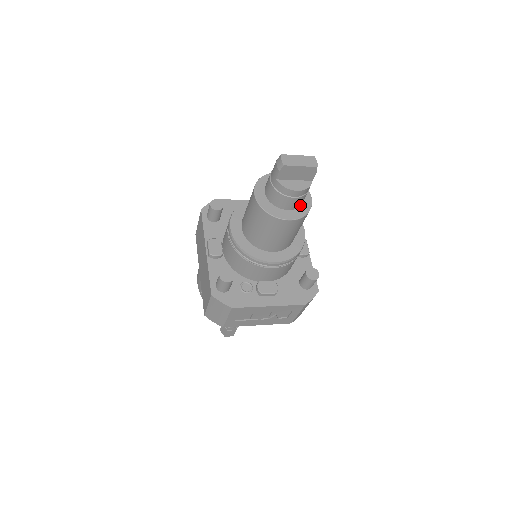
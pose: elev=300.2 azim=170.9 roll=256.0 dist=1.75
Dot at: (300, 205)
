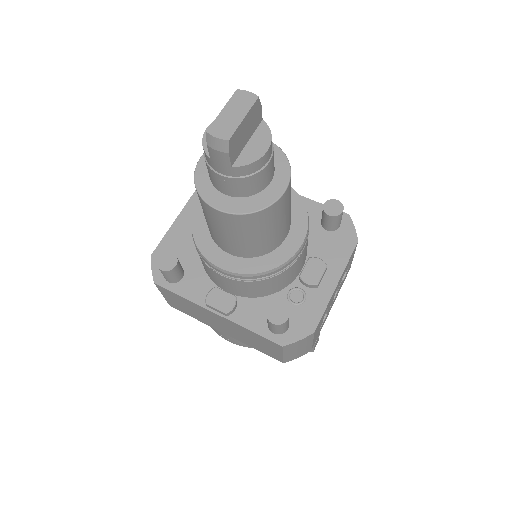
Dot at: occluded
